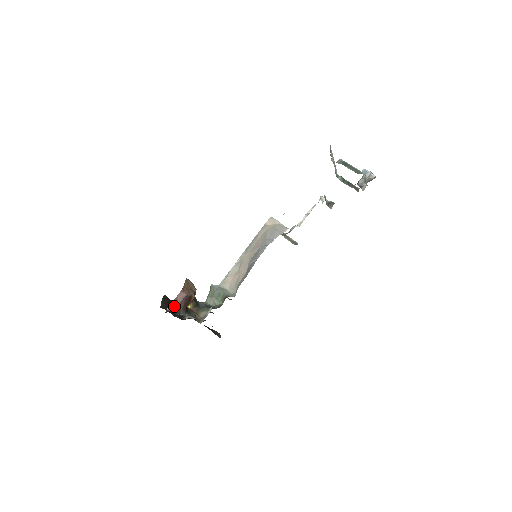
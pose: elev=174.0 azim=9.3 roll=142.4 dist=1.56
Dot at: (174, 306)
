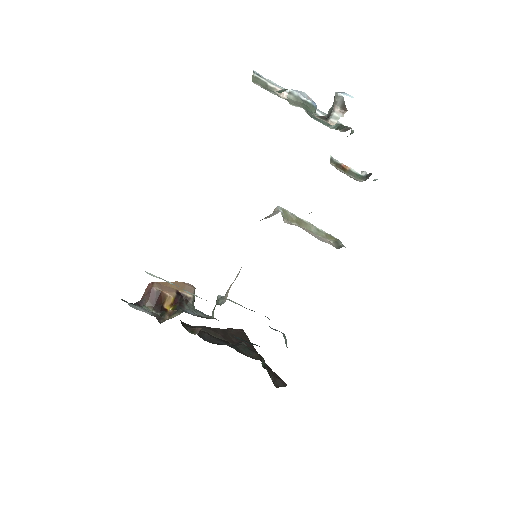
Dot at: (141, 300)
